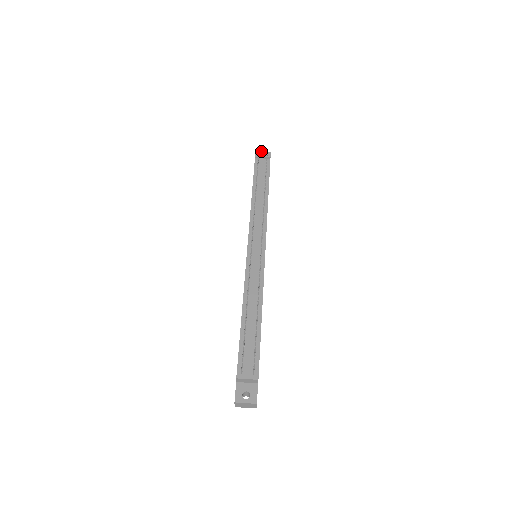
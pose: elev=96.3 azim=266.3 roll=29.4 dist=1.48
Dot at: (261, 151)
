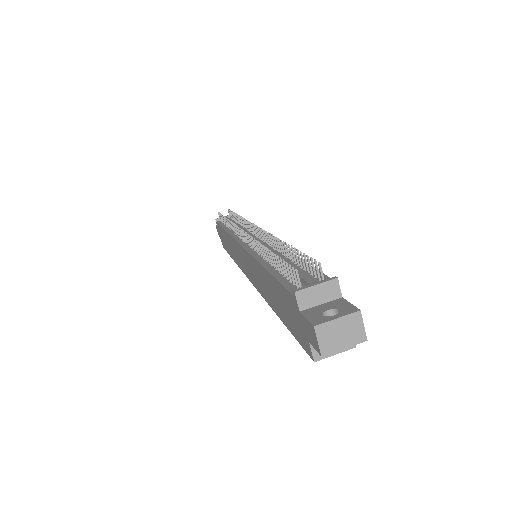
Dot at: occluded
